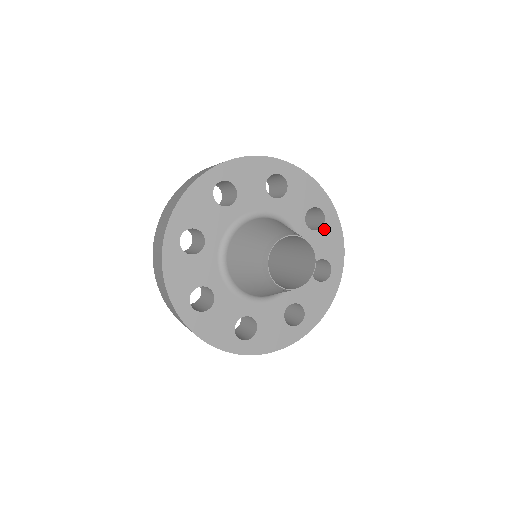
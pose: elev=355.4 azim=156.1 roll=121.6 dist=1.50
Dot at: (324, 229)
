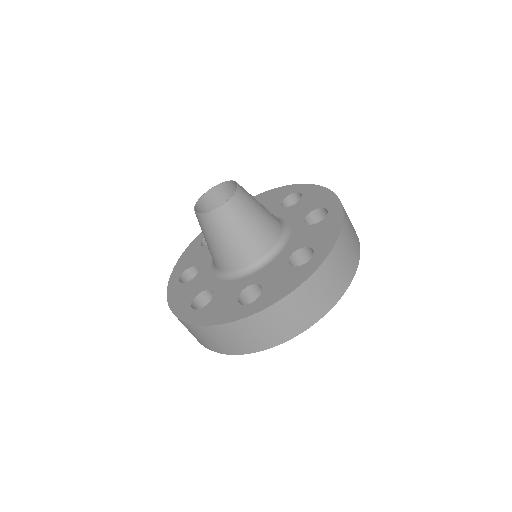
Dot at: (261, 203)
